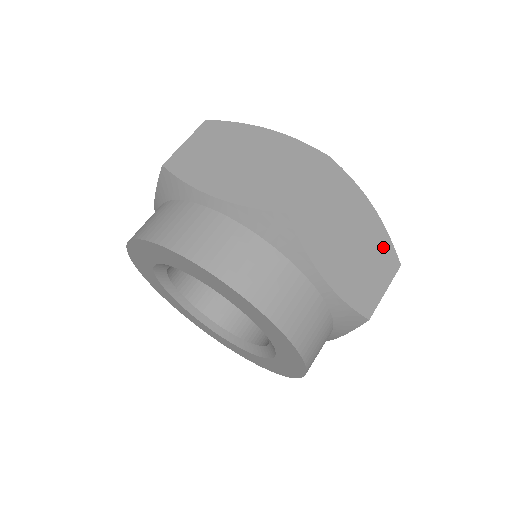
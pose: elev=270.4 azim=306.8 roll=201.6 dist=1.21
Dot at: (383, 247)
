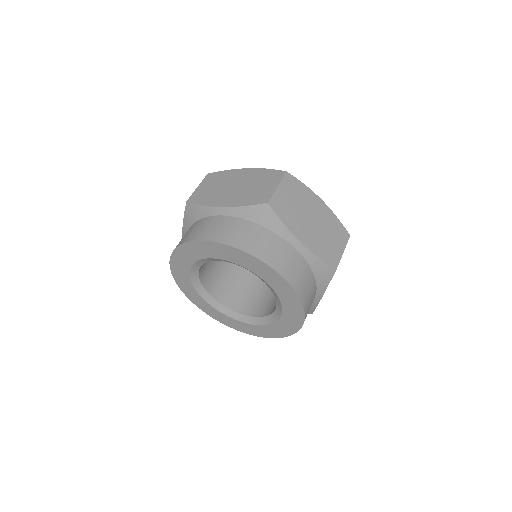
Dot at: occluded
